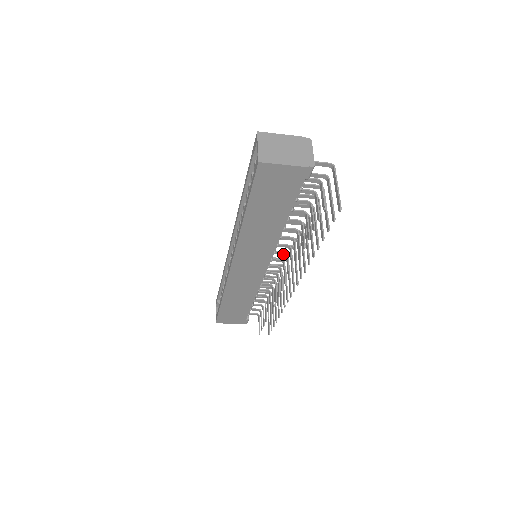
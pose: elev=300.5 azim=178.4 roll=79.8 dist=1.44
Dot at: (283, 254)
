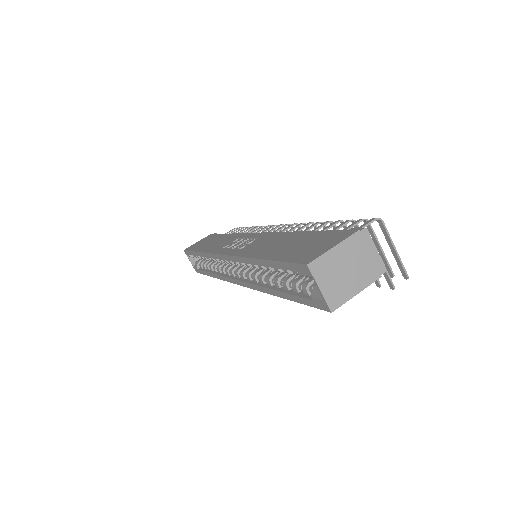
Dot at: occluded
